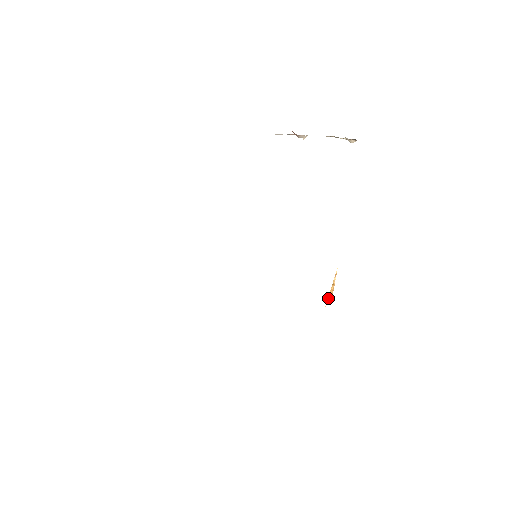
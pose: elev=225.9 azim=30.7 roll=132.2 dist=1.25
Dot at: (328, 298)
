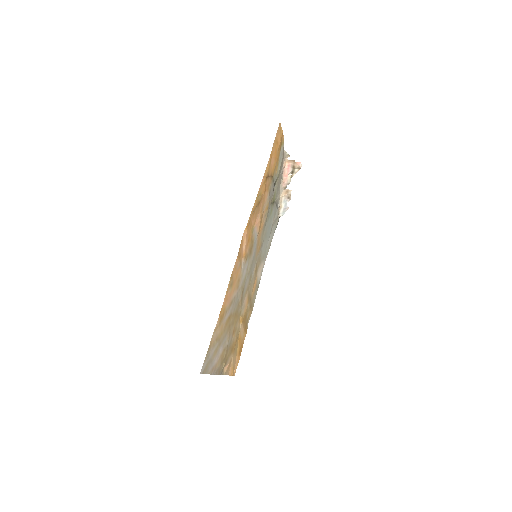
Dot at: (254, 210)
